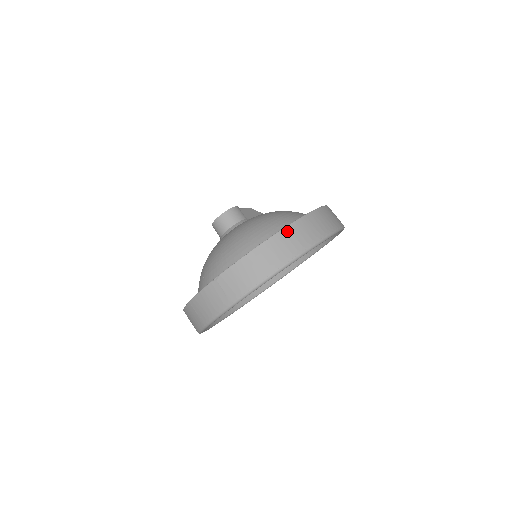
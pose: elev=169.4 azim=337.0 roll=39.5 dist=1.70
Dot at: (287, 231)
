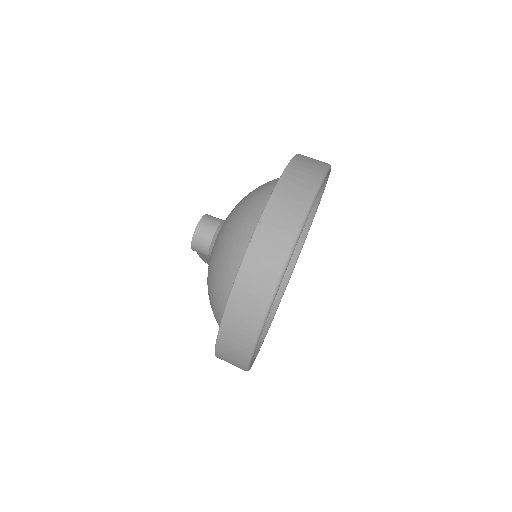
Dot at: (298, 158)
